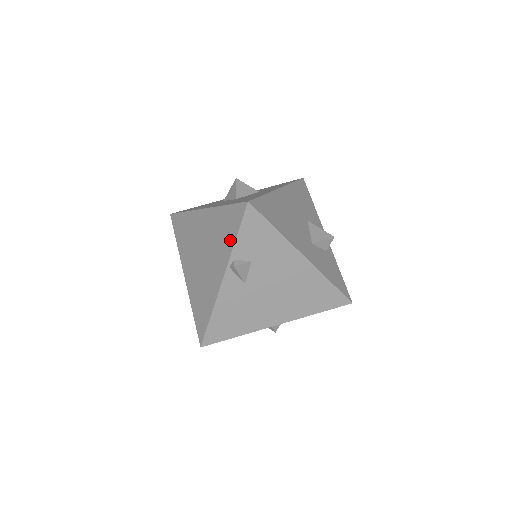
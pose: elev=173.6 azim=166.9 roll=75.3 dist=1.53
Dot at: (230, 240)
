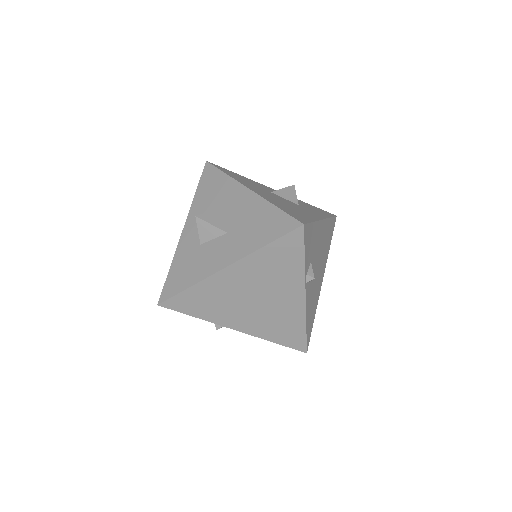
Dot at: (296, 265)
